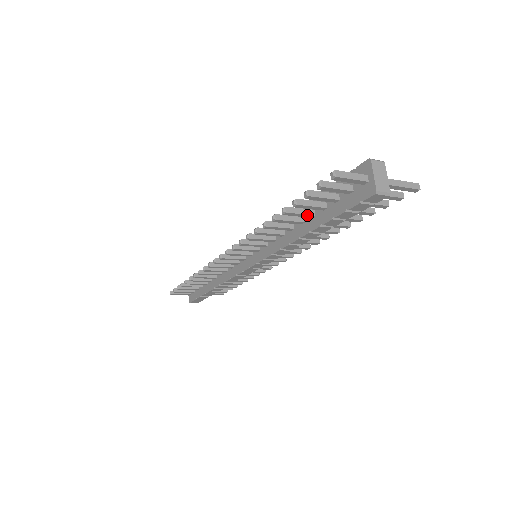
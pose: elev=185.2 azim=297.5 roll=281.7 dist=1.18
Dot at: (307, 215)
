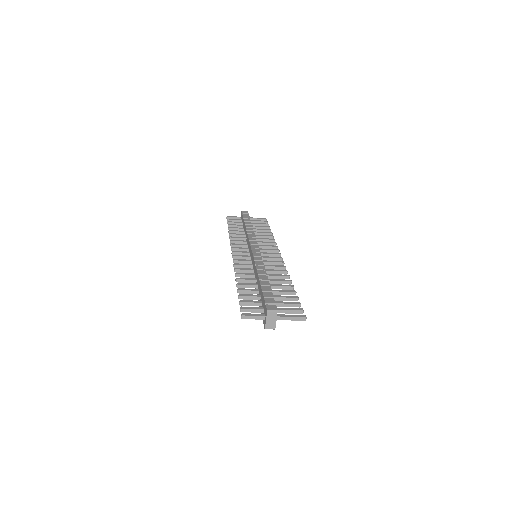
Dot at: (254, 293)
